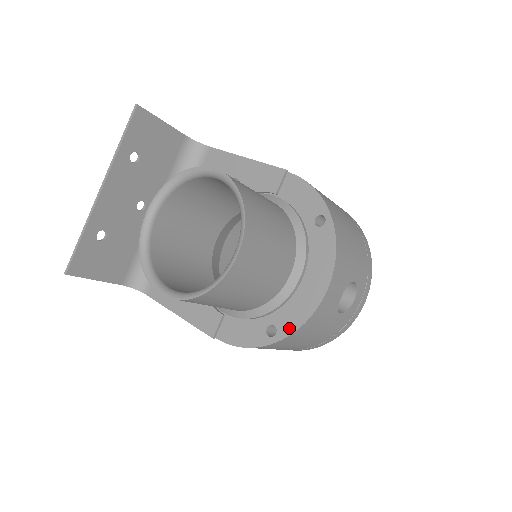
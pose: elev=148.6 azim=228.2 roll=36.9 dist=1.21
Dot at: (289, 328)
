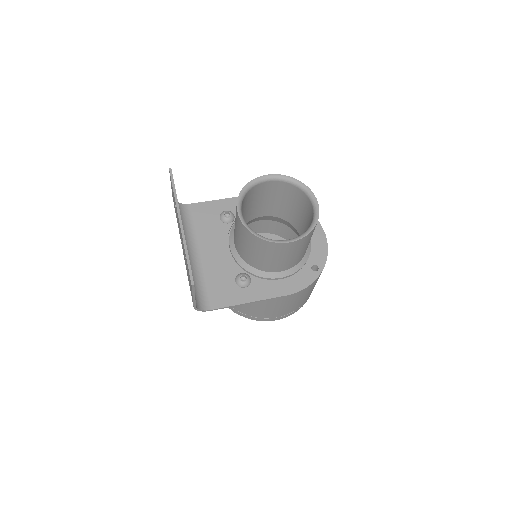
Dot at: (323, 260)
